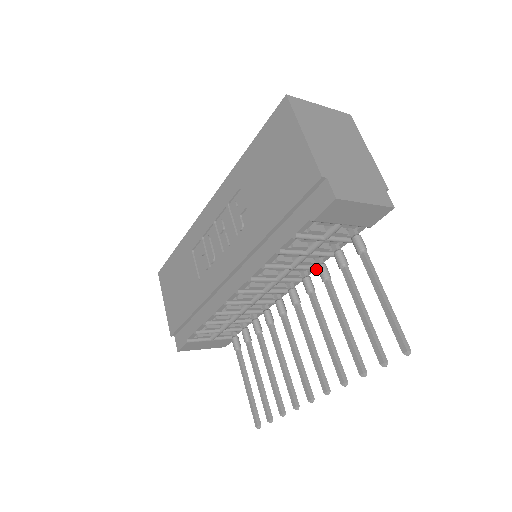
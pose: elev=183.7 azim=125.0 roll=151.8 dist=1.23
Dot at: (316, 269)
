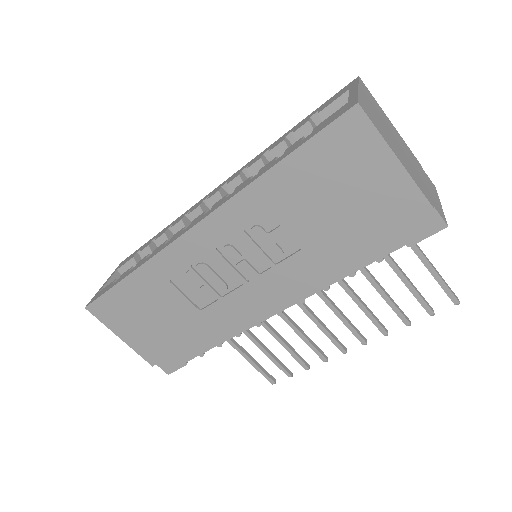
Dot at: occluded
